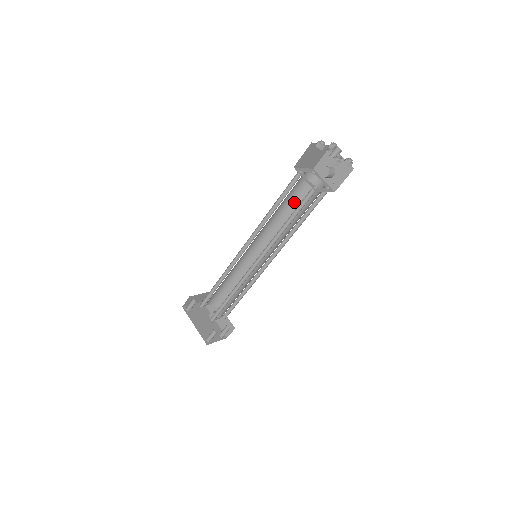
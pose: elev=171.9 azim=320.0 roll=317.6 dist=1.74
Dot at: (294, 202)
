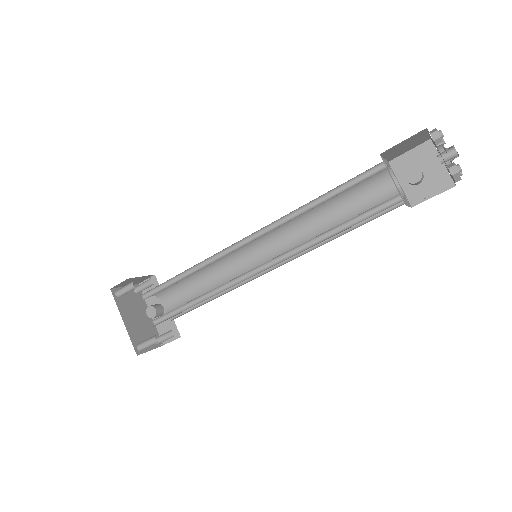
Dot at: (343, 200)
